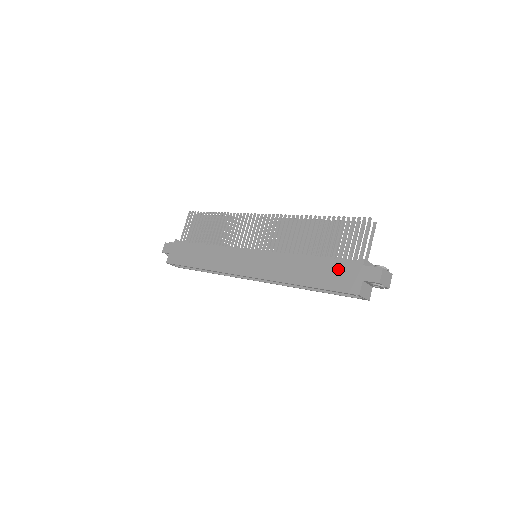
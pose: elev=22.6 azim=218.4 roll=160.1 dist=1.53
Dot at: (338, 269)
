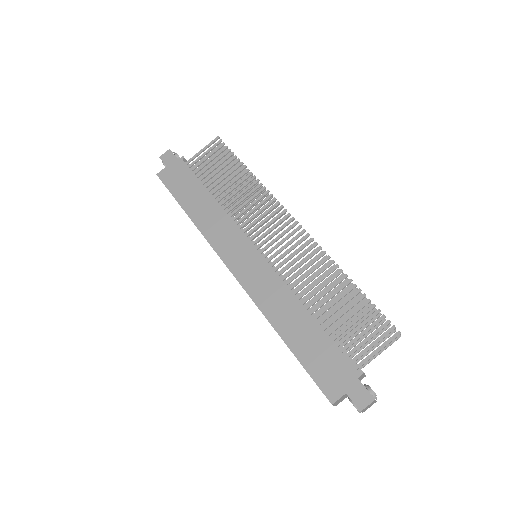
Dot at: (330, 358)
